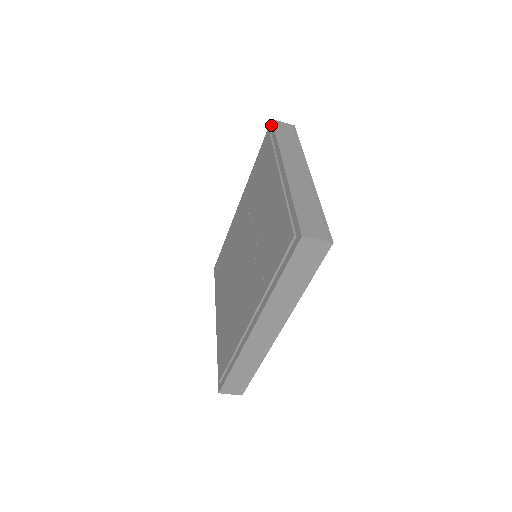
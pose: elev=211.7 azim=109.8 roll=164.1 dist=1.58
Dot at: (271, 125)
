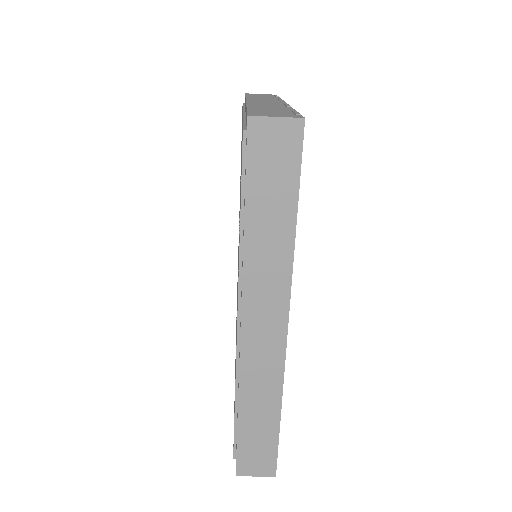
Dot at: occluded
